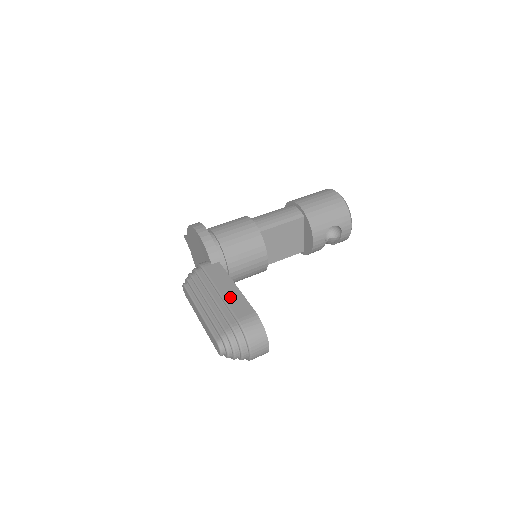
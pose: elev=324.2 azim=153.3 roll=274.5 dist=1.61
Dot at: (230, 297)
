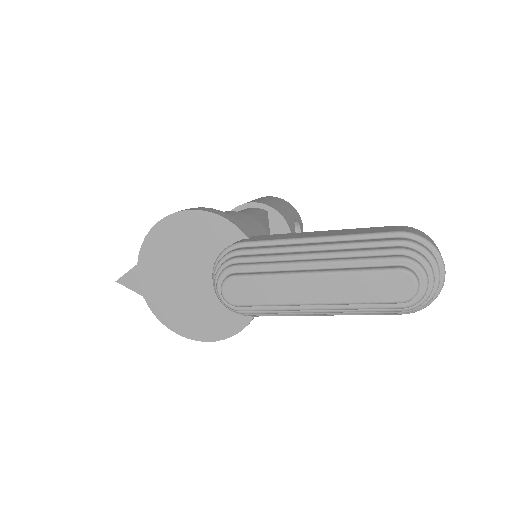
Dot at: (341, 232)
